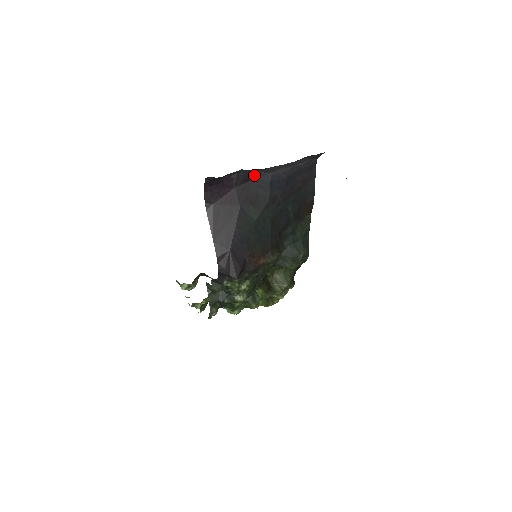
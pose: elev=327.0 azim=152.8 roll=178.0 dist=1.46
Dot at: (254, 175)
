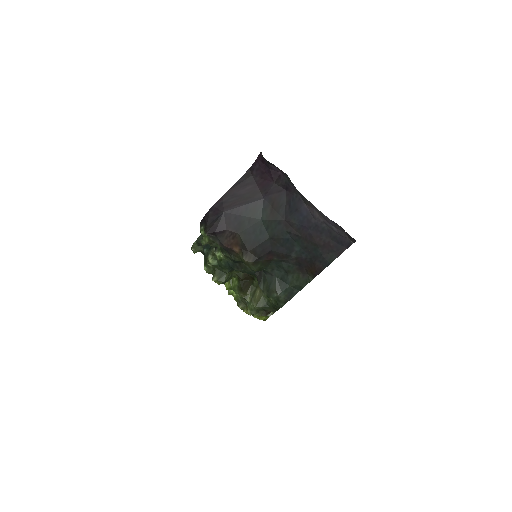
Dot at: (294, 191)
